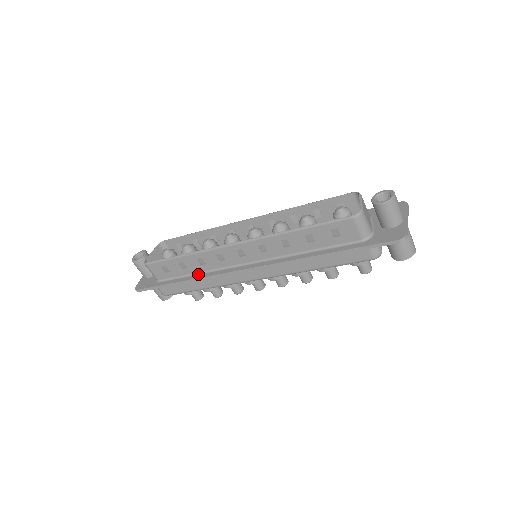
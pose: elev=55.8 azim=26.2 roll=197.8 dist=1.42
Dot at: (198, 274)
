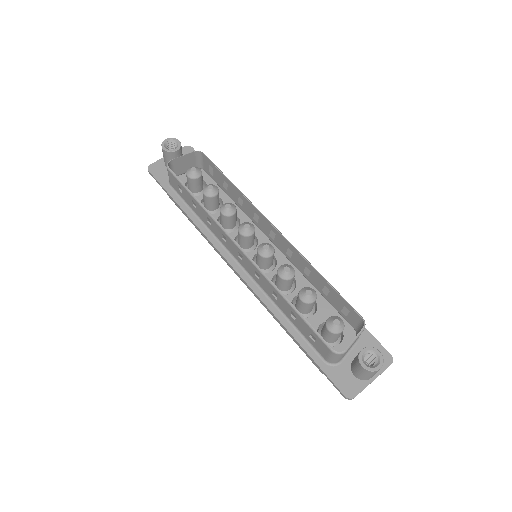
Dot at: (201, 221)
